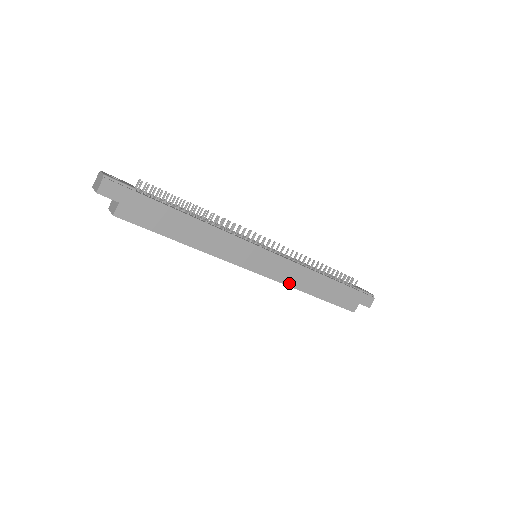
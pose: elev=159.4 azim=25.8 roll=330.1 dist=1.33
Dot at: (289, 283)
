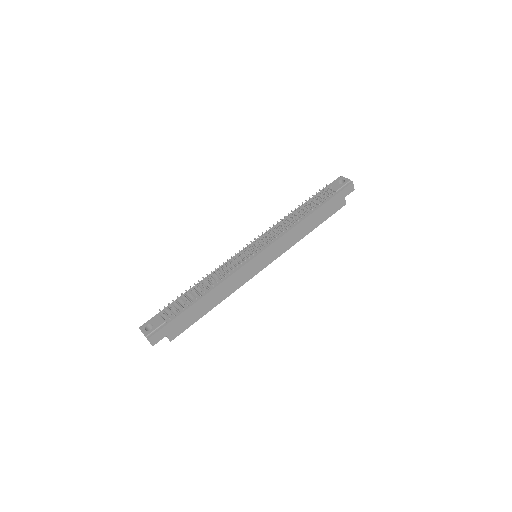
Dot at: (289, 246)
